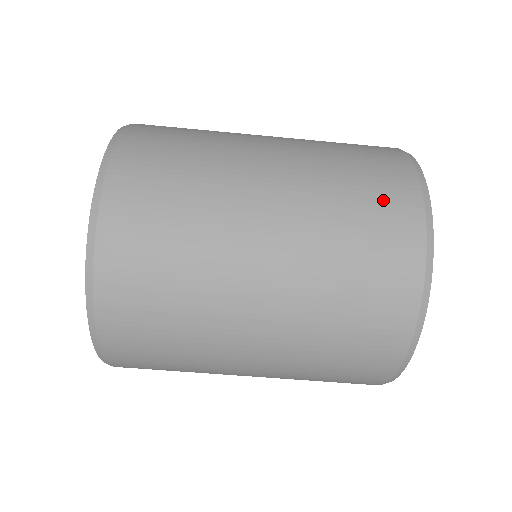
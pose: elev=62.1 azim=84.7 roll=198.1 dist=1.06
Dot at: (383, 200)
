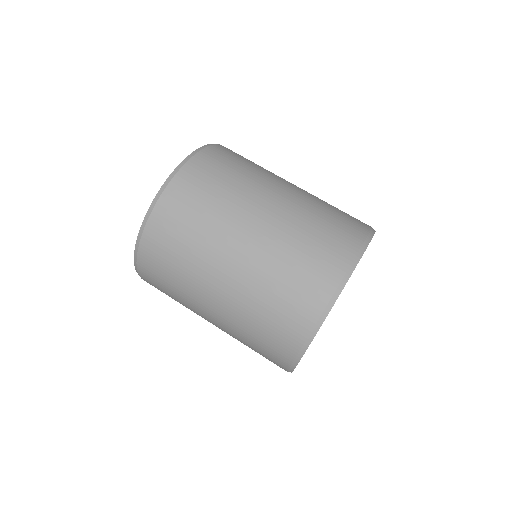
Dot at: occluded
